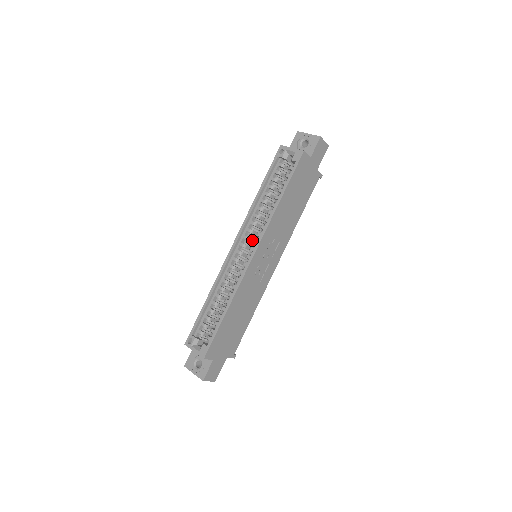
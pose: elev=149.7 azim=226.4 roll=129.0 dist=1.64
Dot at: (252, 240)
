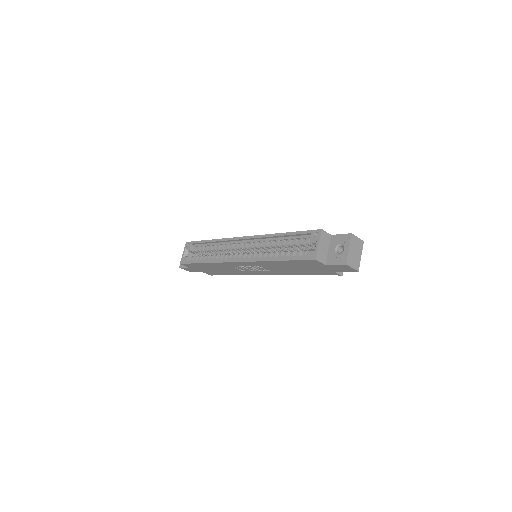
Dot at: (255, 249)
